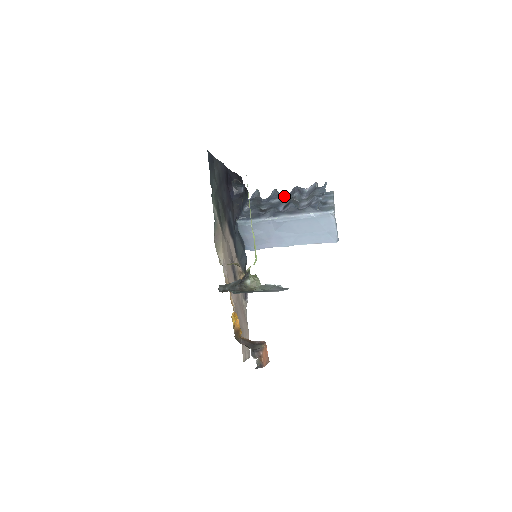
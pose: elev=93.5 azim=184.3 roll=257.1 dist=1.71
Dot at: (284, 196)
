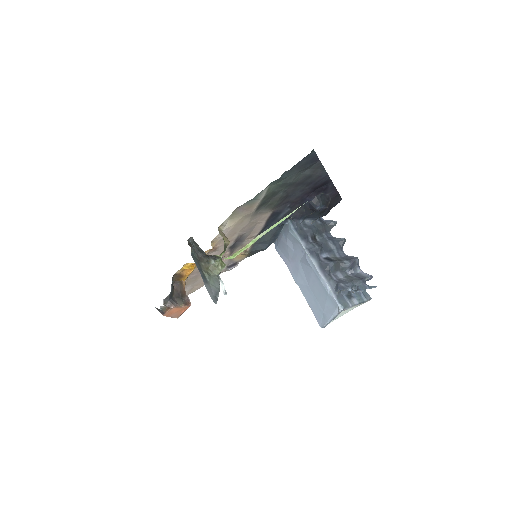
Dot at: (342, 252)
